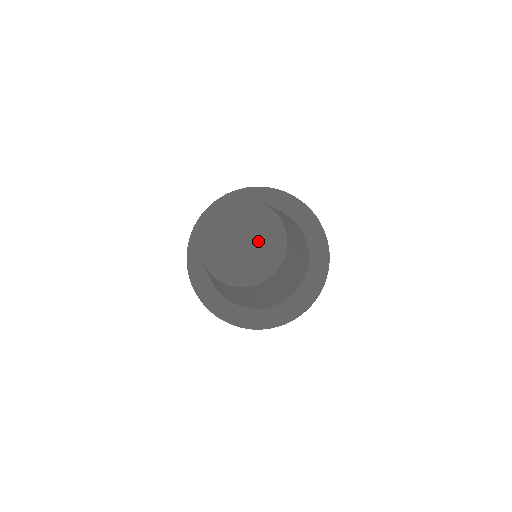
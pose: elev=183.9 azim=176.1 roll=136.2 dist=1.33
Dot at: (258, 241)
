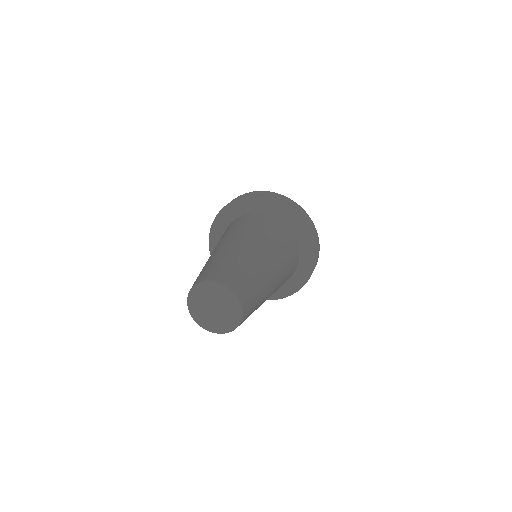
Dot at: (224, 311)
